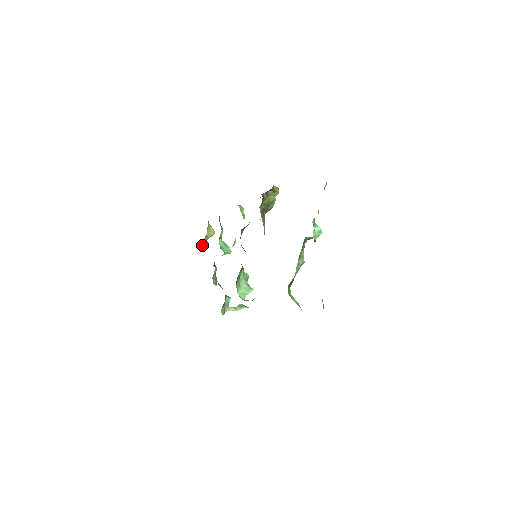
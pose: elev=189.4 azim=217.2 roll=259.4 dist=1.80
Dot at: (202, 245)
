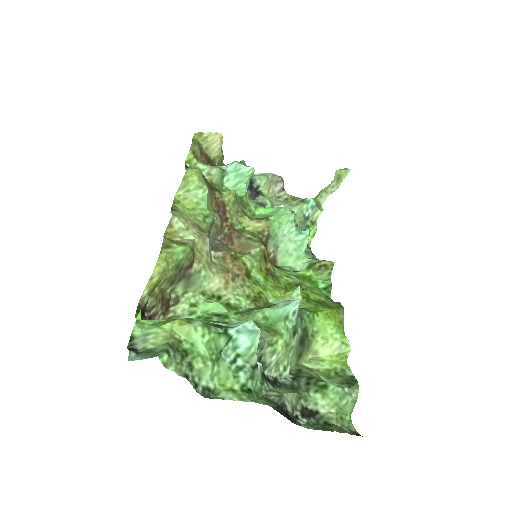
Dot at: occluded
